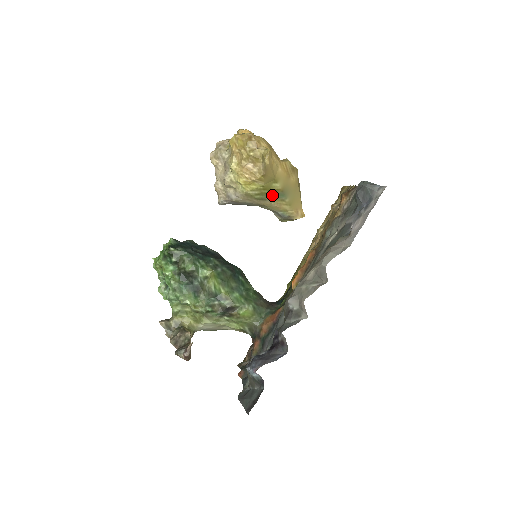
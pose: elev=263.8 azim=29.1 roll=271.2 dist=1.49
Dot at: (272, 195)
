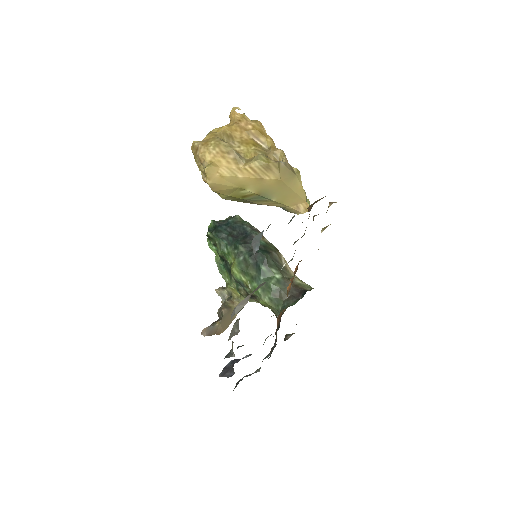
Dot at: (250, 199)
